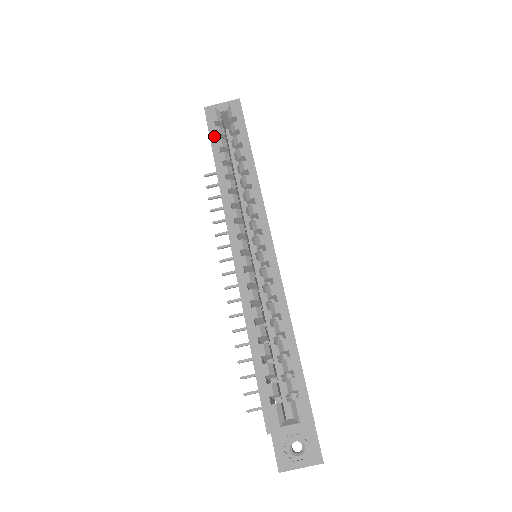
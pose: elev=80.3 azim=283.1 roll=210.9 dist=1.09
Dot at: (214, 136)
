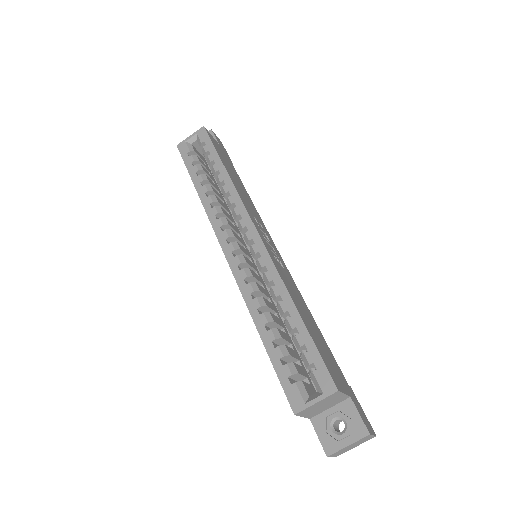
Dot at: (189, 165)
